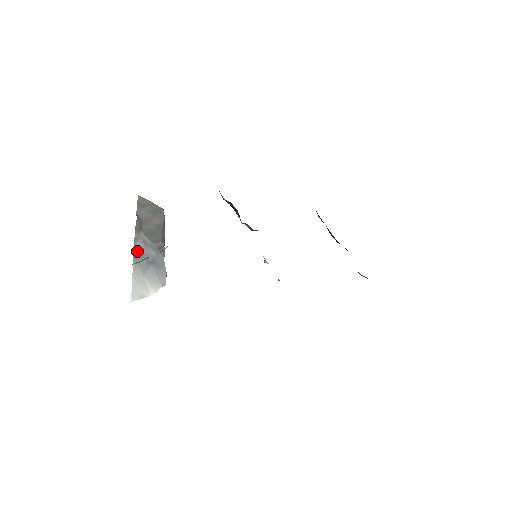
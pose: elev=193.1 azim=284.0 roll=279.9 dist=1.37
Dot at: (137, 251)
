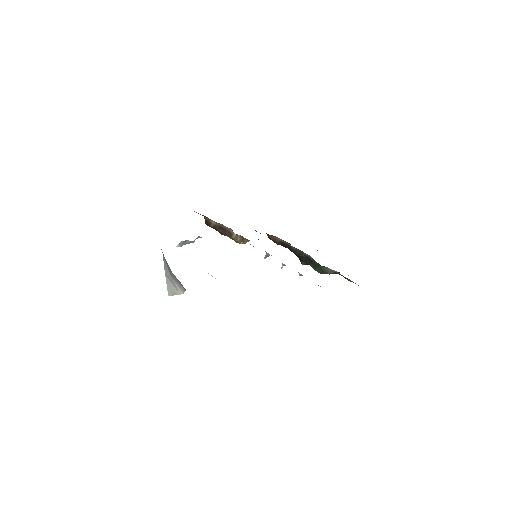
Dot at: occluded
